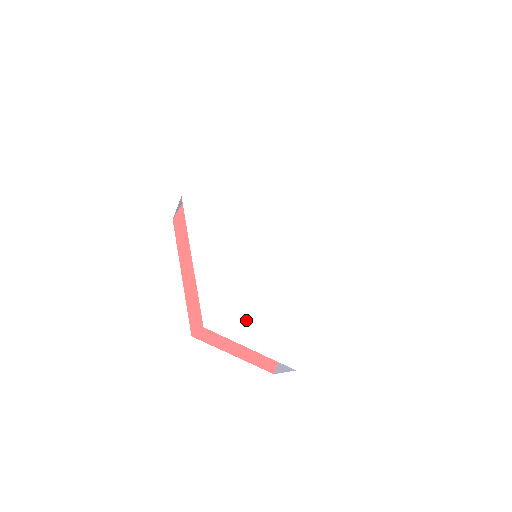
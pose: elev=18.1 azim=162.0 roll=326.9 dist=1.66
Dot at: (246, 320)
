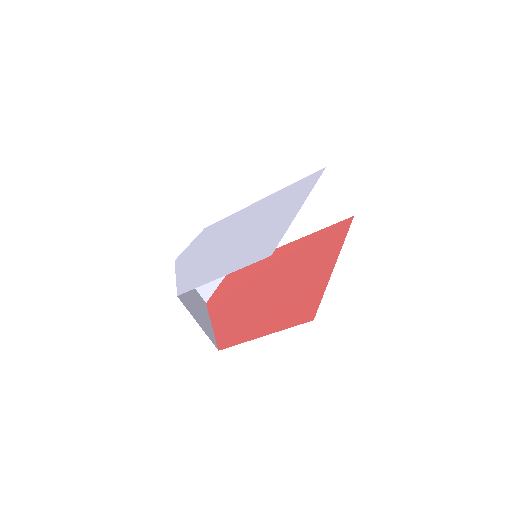
Dot at: (218, 268)
